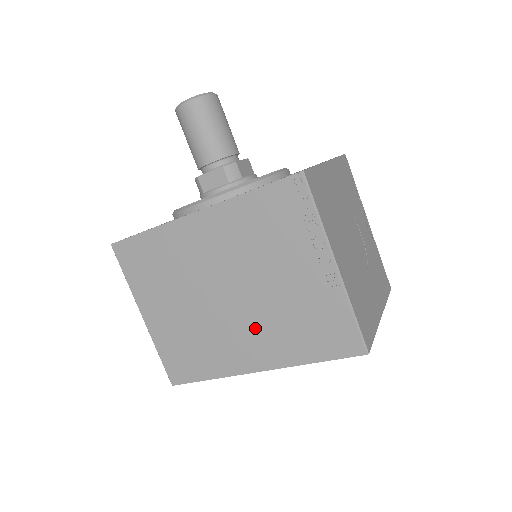
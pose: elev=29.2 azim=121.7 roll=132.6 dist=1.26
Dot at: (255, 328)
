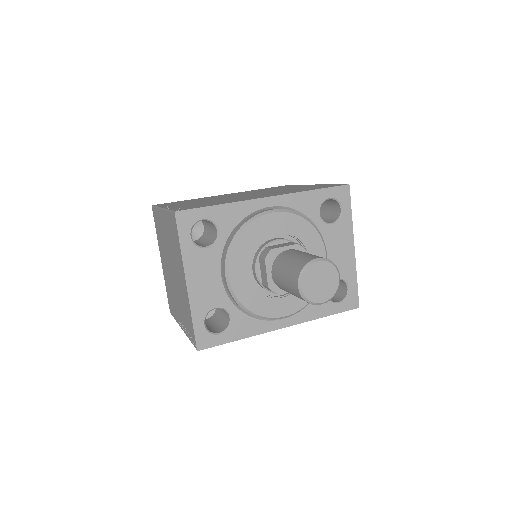
Dot at: occluded
